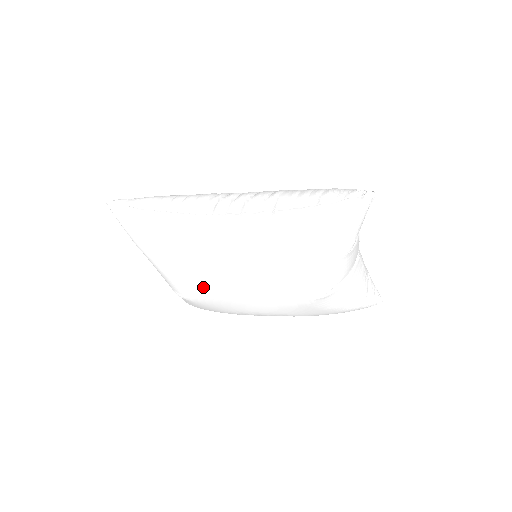
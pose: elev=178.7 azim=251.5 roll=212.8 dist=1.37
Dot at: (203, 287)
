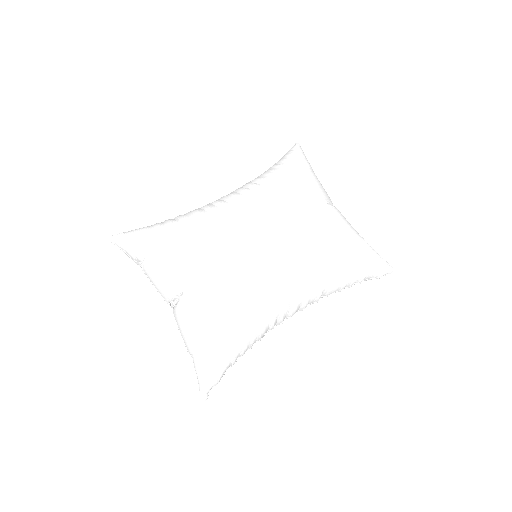
Dot at: occluded
